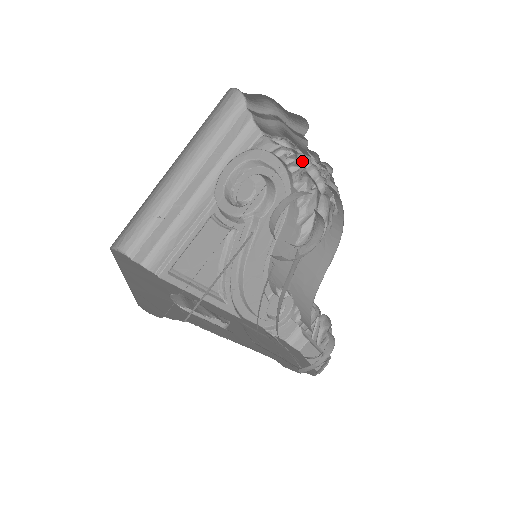
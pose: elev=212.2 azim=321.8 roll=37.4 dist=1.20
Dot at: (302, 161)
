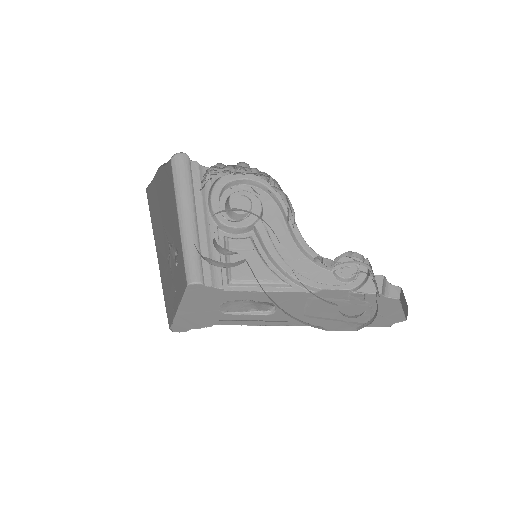
Dot at: (248, 168)
